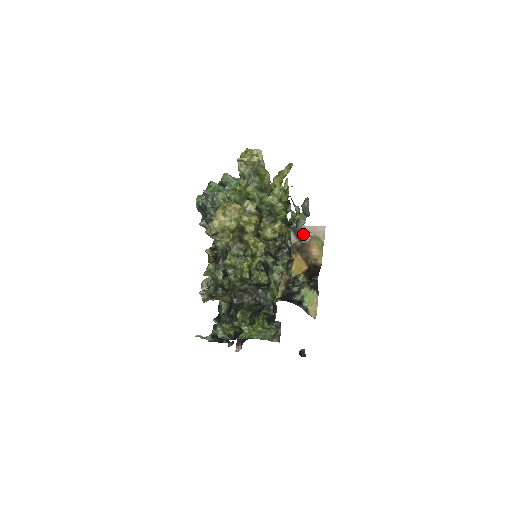
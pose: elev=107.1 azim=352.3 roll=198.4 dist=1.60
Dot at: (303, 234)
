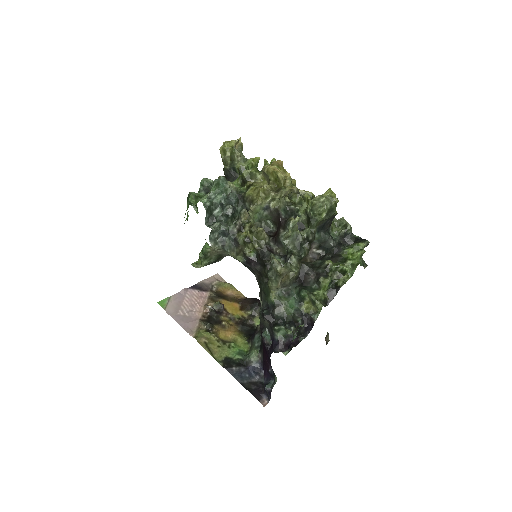
Dot at: (209, 285)
